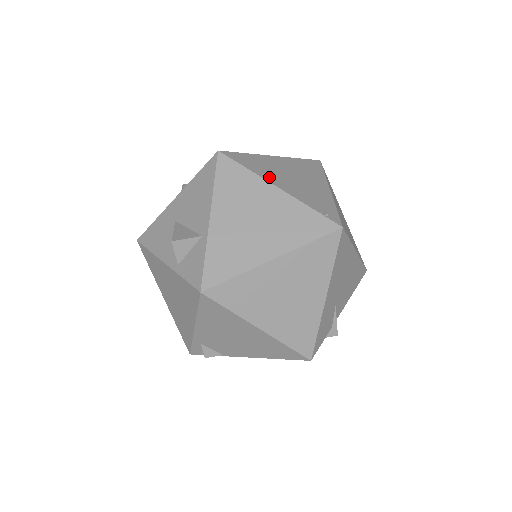
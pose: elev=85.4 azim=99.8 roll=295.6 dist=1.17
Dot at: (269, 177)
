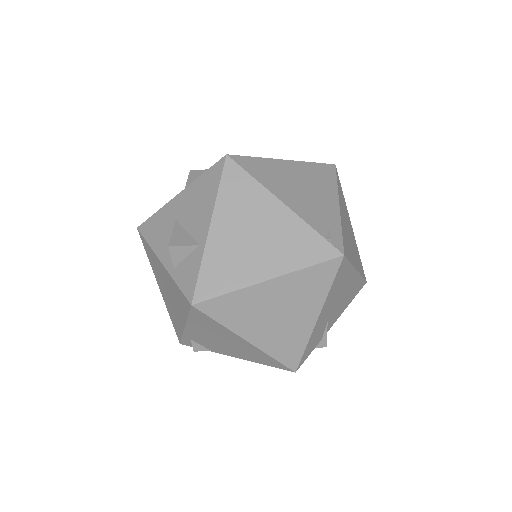
Dot at: (276, 189)
